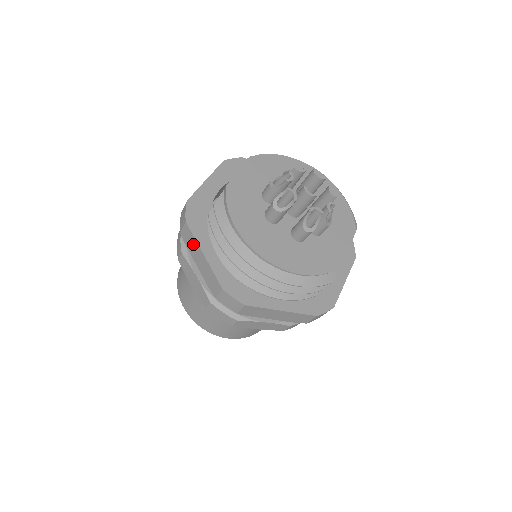
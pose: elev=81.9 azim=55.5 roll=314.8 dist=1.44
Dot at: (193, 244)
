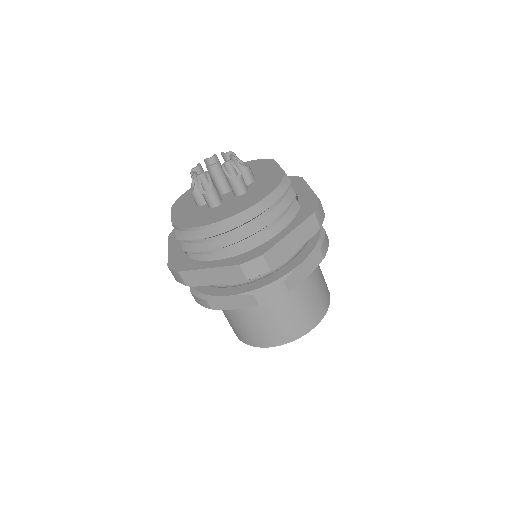
Dot at: (197, 276)
